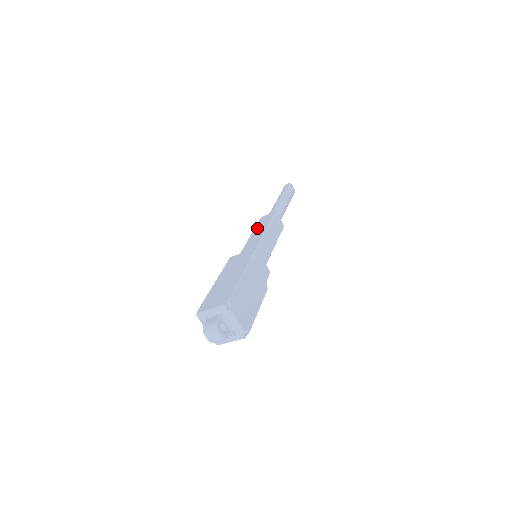
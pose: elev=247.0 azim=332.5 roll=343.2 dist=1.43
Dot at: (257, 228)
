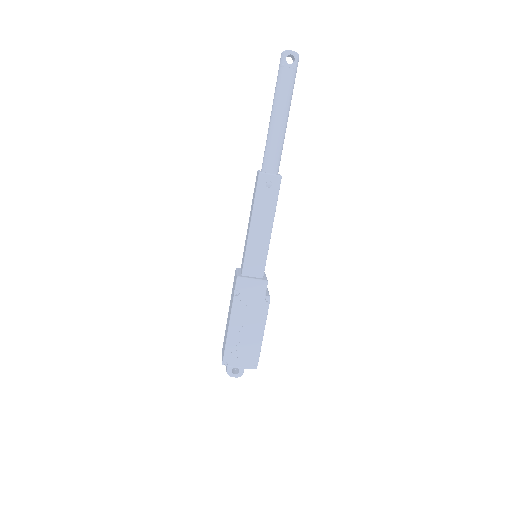
Dot at: (251, 207)
